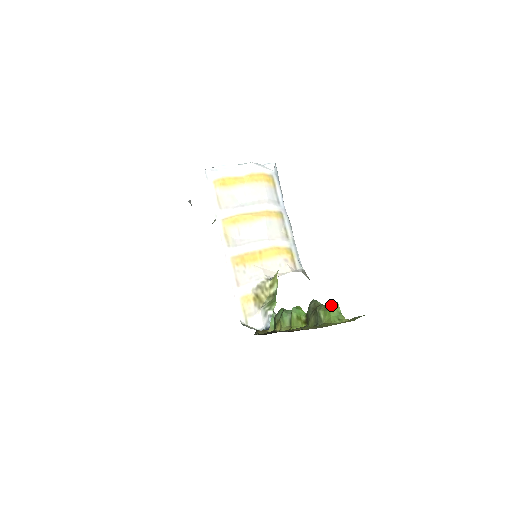
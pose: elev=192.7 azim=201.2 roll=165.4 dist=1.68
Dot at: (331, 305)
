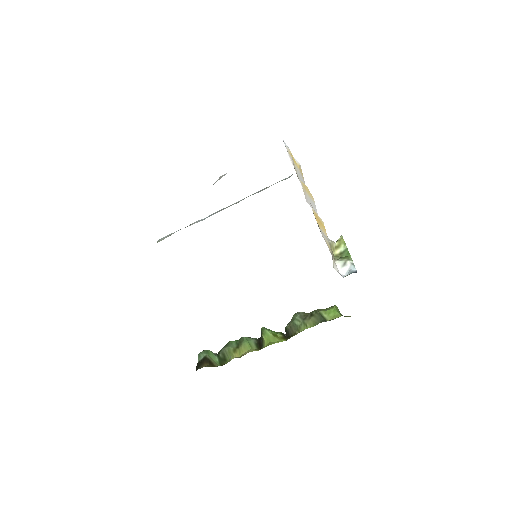
Dot at: (331, 306)
